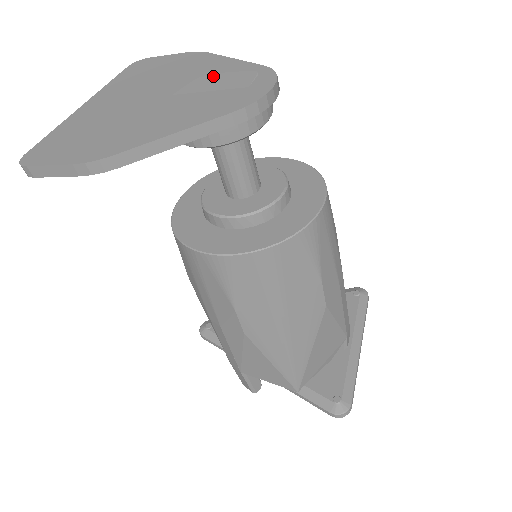
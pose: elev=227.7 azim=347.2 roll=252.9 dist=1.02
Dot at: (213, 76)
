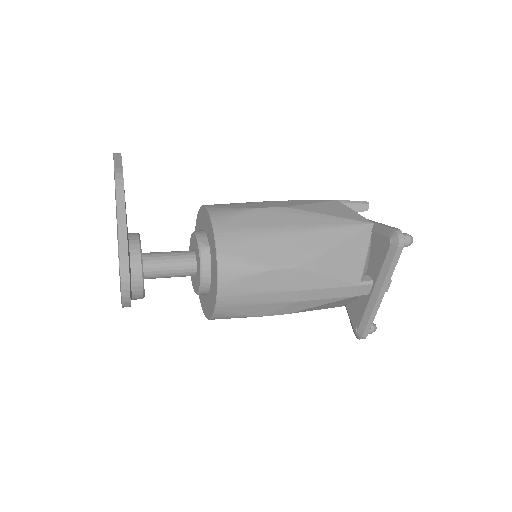
Dot at: occluded
